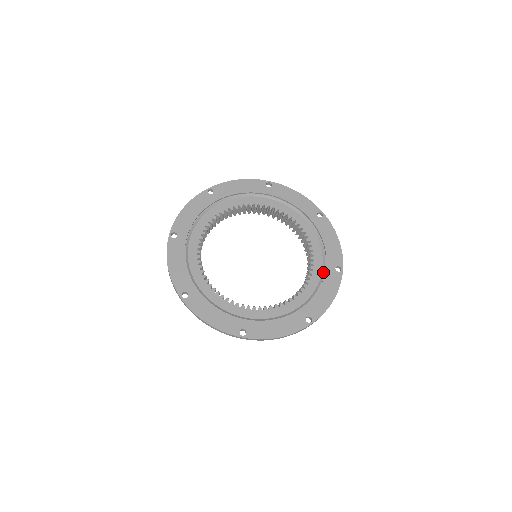
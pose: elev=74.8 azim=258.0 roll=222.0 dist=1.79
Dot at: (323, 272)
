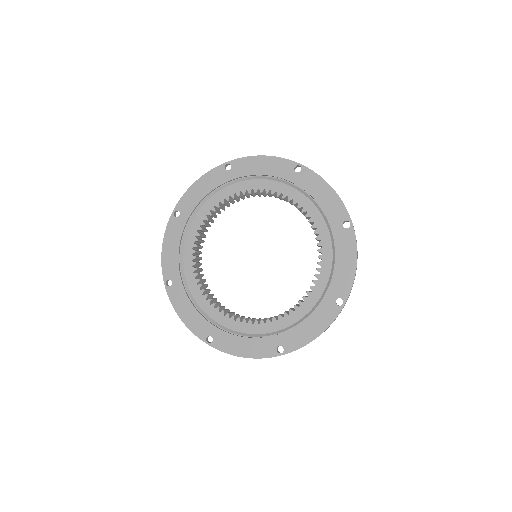
Dot at: (332, 237)
